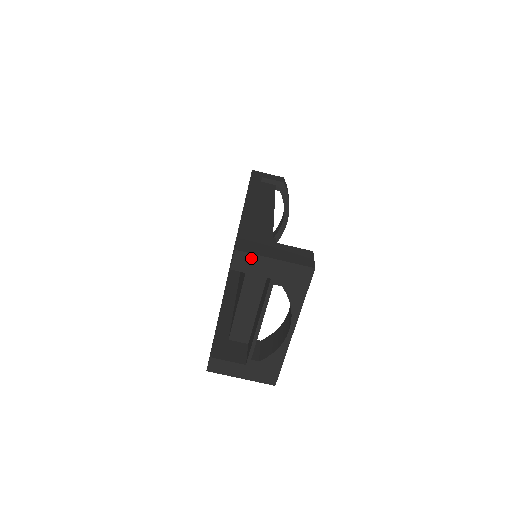
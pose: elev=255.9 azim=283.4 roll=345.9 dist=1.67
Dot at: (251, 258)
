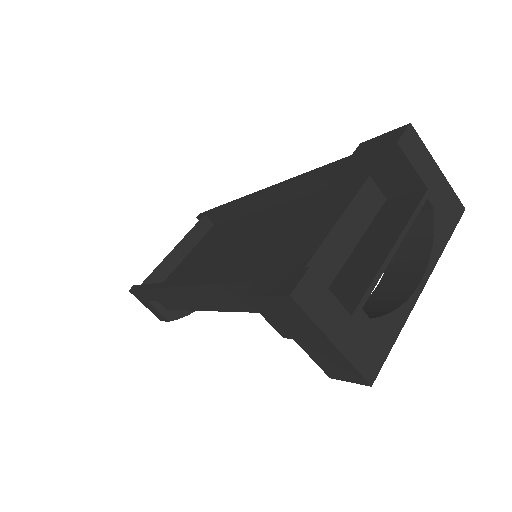
Dot at: (420, 147)
